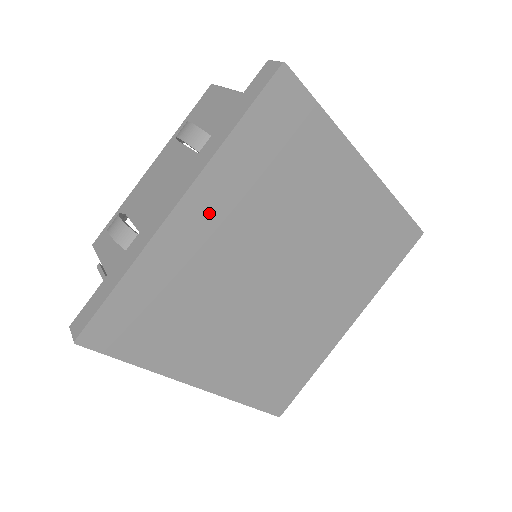
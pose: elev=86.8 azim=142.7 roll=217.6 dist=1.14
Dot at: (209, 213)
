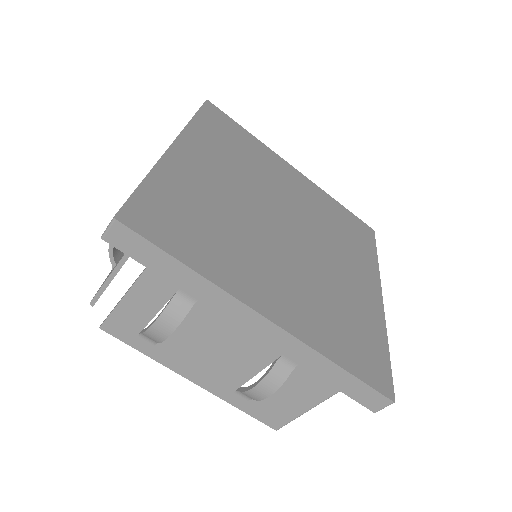
Dot at: (199, 157)
